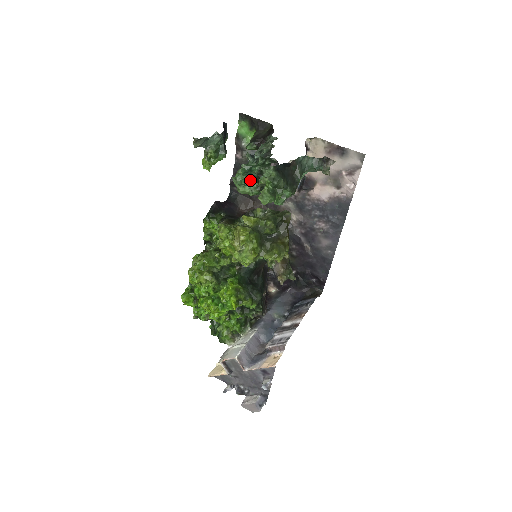
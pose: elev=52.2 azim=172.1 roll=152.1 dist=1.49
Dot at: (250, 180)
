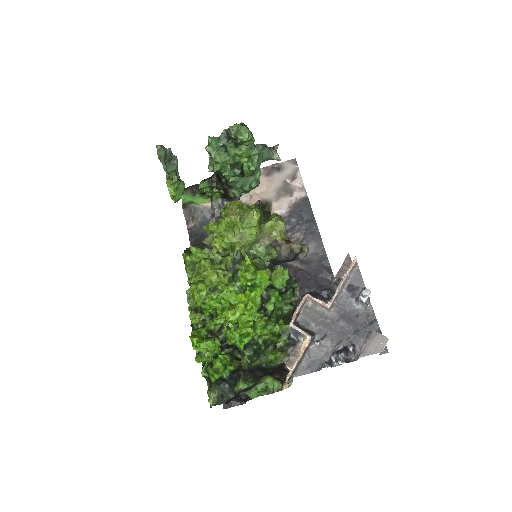
Dot at: (222, 146)
